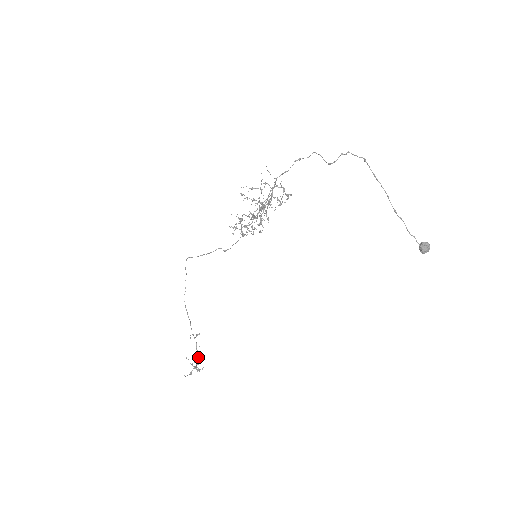
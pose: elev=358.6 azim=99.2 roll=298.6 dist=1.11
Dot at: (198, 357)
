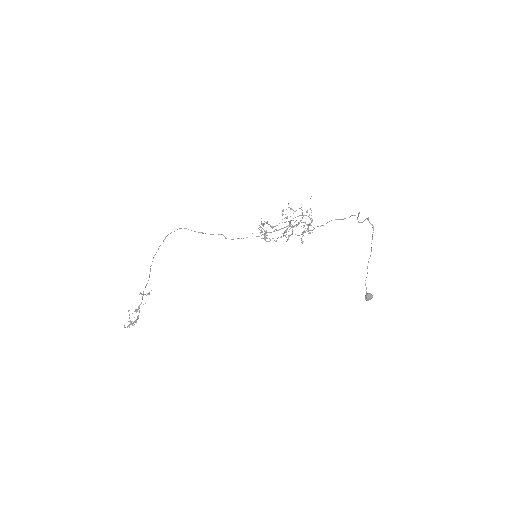
Dot at: (136, 312)
